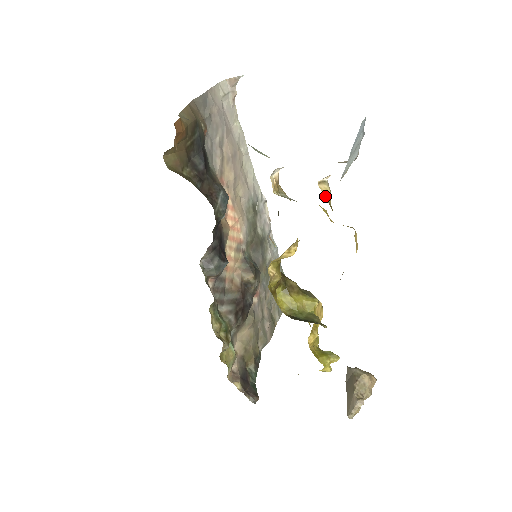
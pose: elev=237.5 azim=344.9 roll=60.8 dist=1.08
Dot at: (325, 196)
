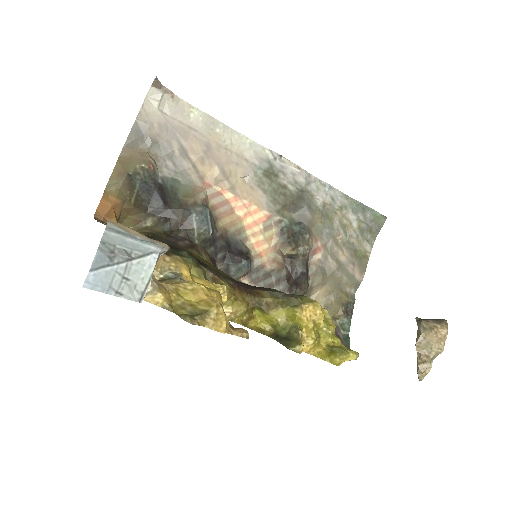
Dot at: (155, 304)
